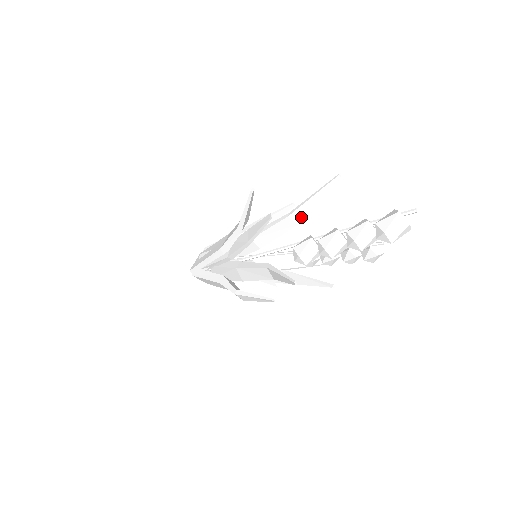
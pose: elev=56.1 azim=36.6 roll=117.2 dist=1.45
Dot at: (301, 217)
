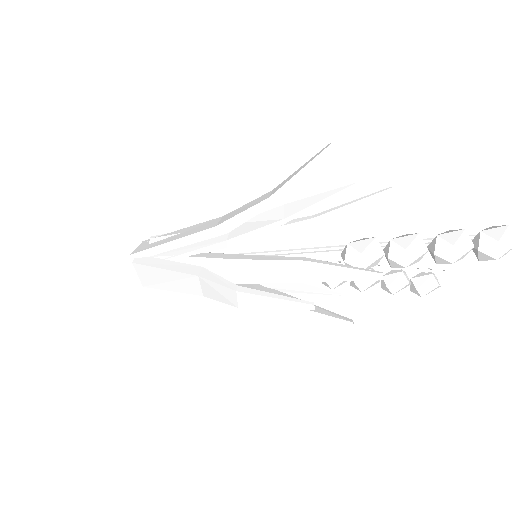
Dot at: (326, 225)
